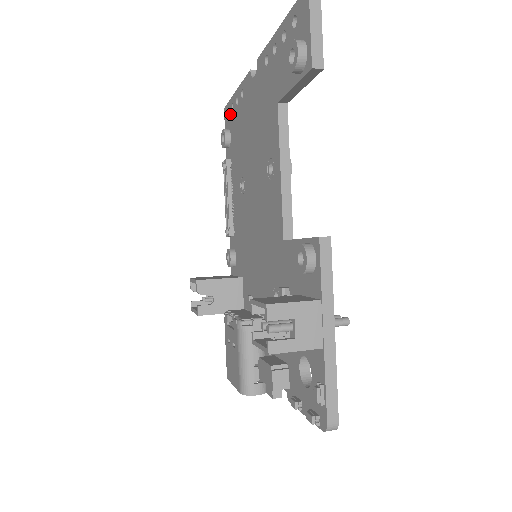
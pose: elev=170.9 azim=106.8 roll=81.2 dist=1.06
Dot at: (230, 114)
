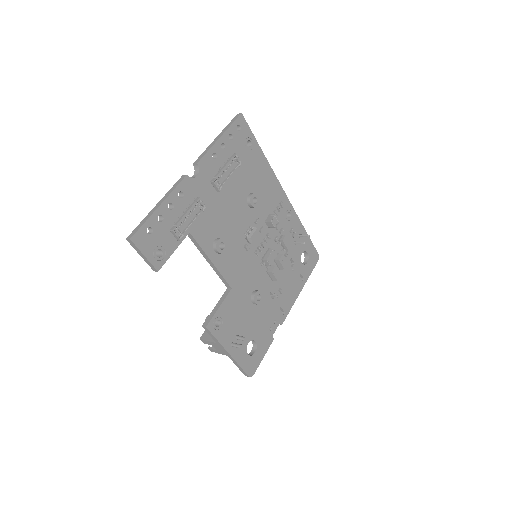
Dot at: occluded
